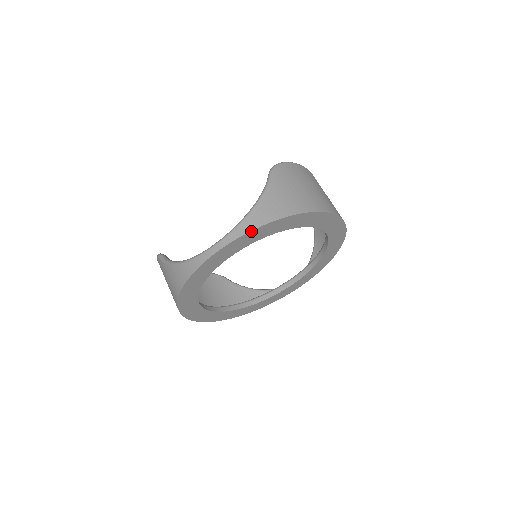
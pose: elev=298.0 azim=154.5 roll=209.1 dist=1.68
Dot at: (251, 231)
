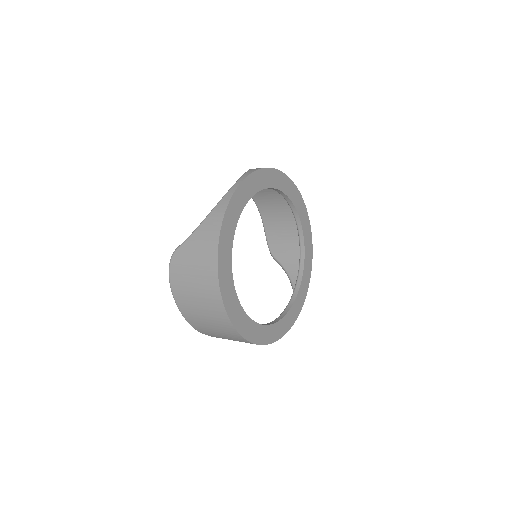
Dot at: (259, 170)
